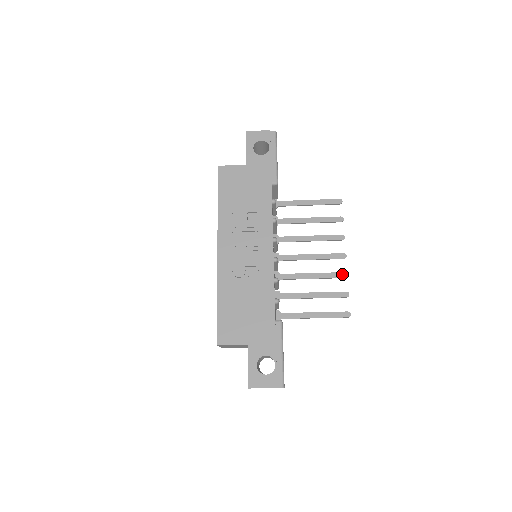
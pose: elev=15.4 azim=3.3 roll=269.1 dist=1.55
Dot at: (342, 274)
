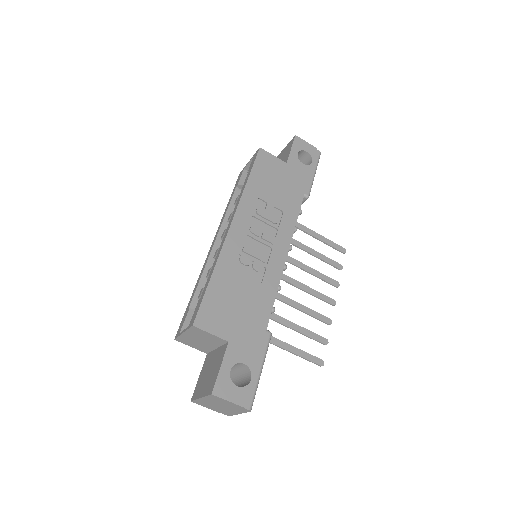
Dot at: (327, 319)
